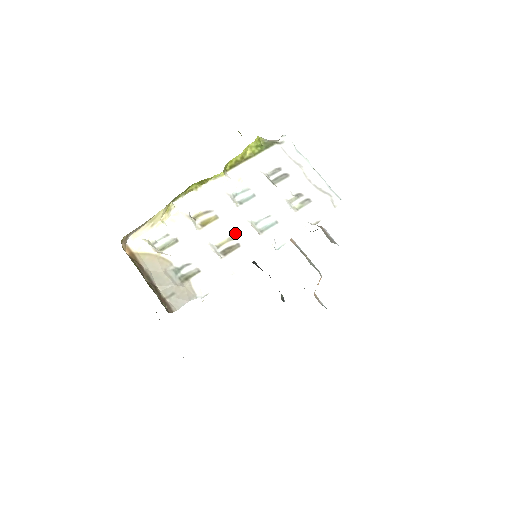
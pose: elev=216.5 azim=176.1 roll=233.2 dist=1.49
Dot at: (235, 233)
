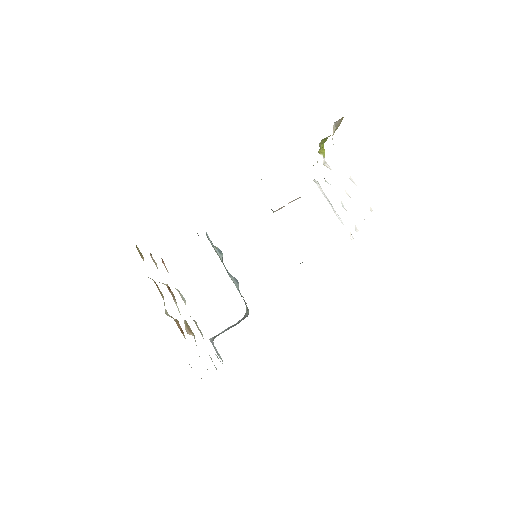
Dot at: (349, 196)
